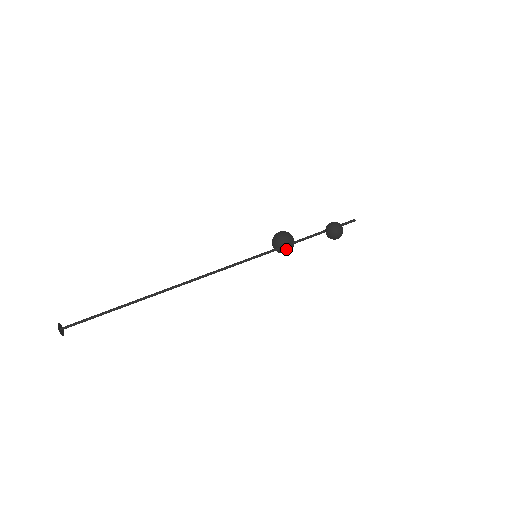
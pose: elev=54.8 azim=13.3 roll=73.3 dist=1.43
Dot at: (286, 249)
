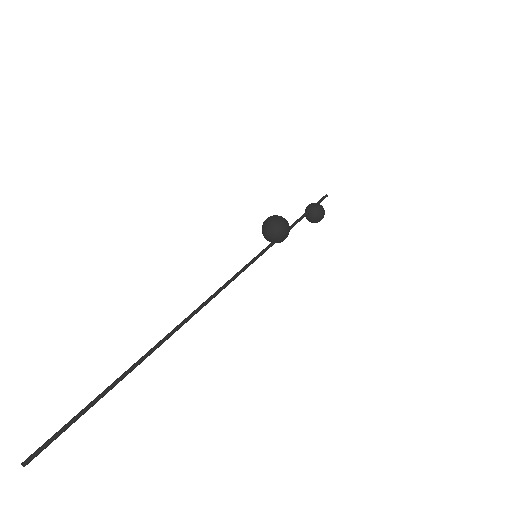
Dot at: (280, 242)
